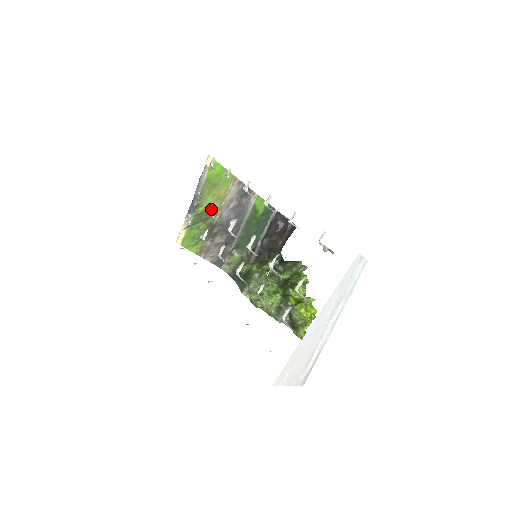
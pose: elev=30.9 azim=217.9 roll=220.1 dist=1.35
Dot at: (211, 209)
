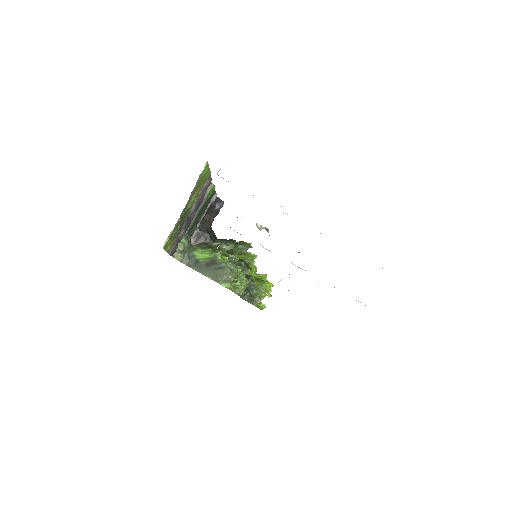
Dot at: (189, 208)
